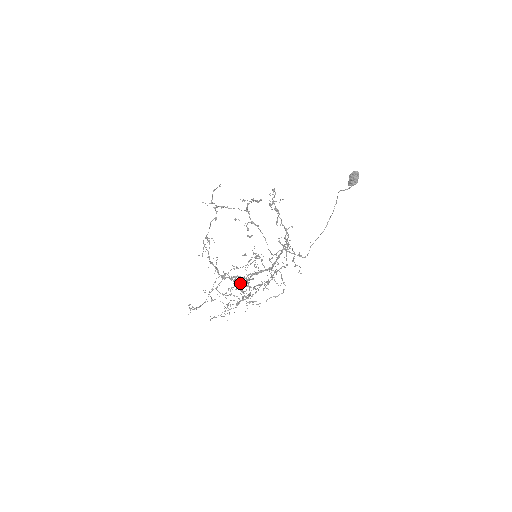
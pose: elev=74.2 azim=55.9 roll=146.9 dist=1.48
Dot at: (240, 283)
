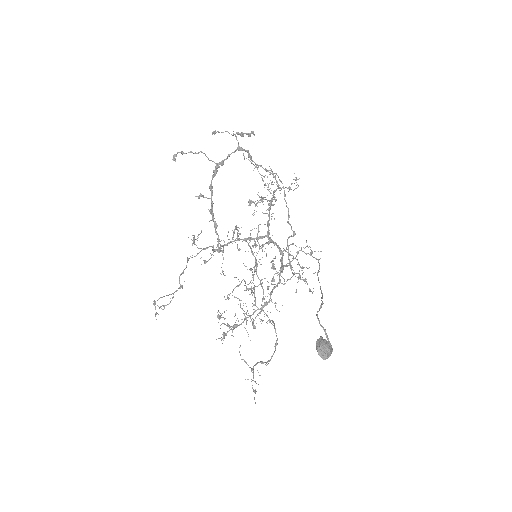
Dot at: occluded
